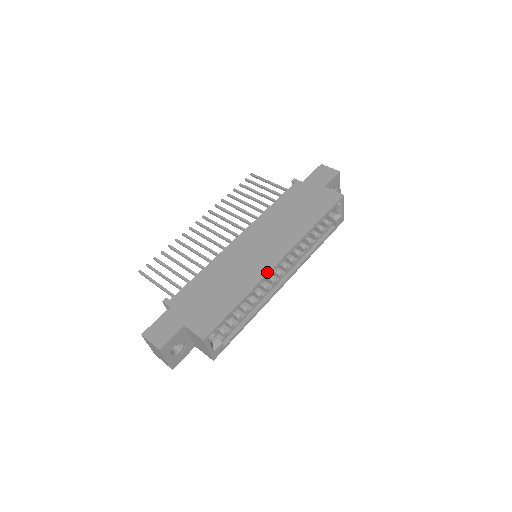
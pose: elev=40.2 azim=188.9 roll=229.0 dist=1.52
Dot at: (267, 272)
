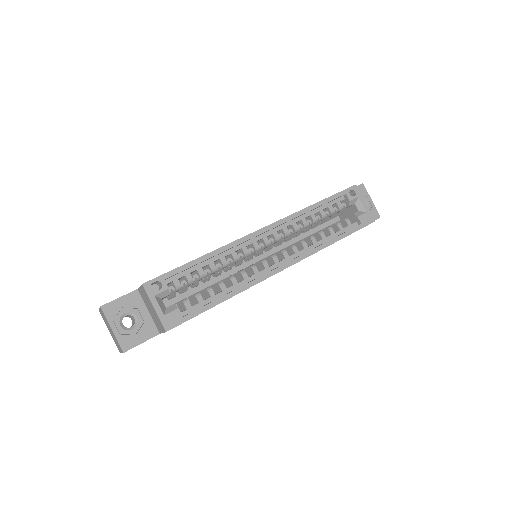
Dot at: (243, 237)
